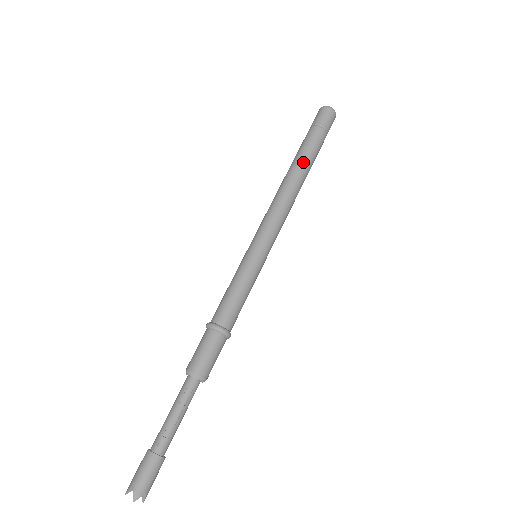
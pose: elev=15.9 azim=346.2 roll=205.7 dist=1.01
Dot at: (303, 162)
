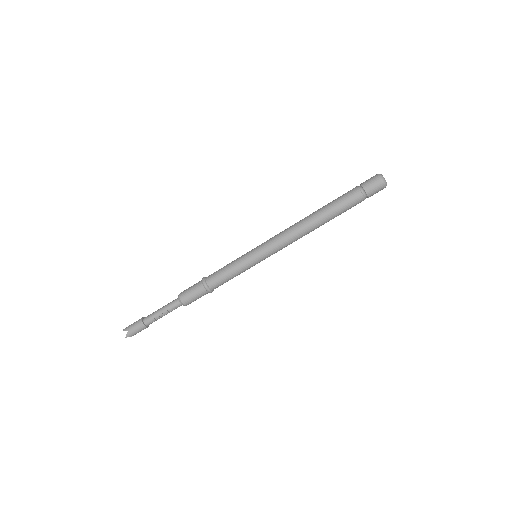
Dot at: (329, 216)
